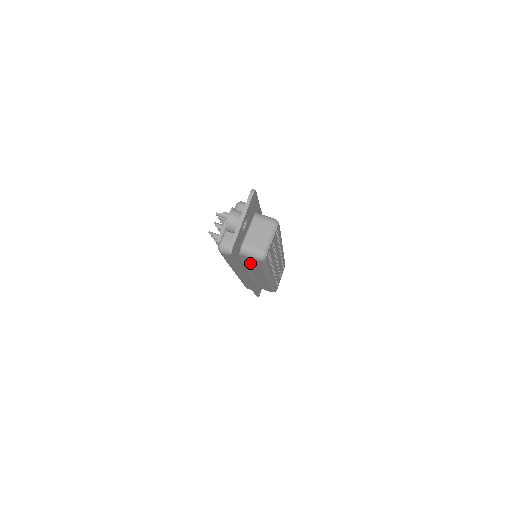
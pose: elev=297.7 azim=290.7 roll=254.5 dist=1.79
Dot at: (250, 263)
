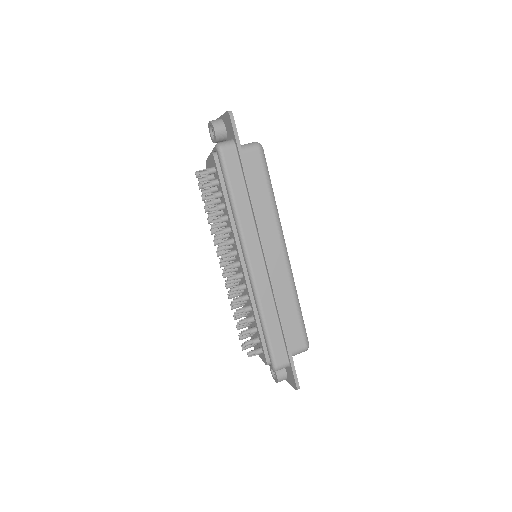
Dot at: (254, 183)
